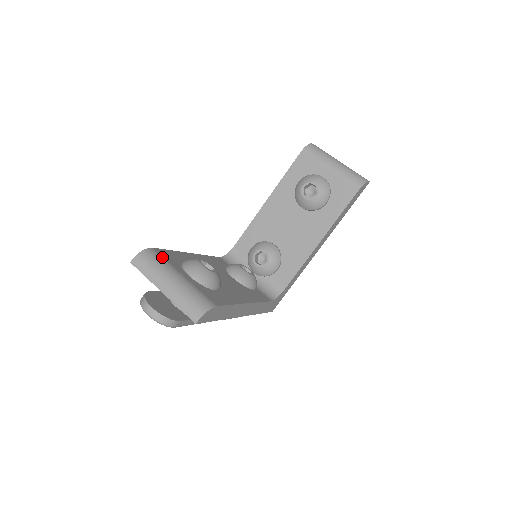
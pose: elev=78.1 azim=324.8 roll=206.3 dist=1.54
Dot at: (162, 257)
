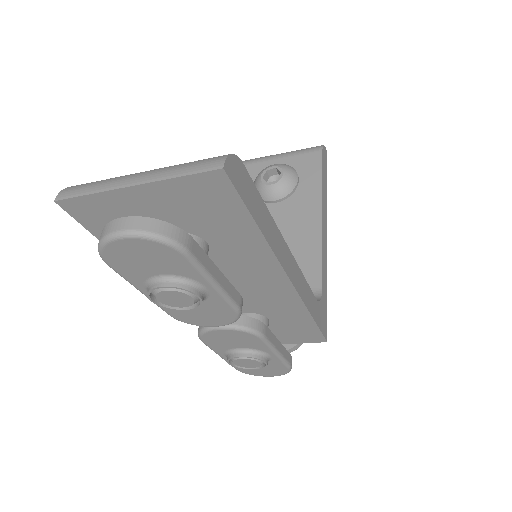
Dot at: occluded
